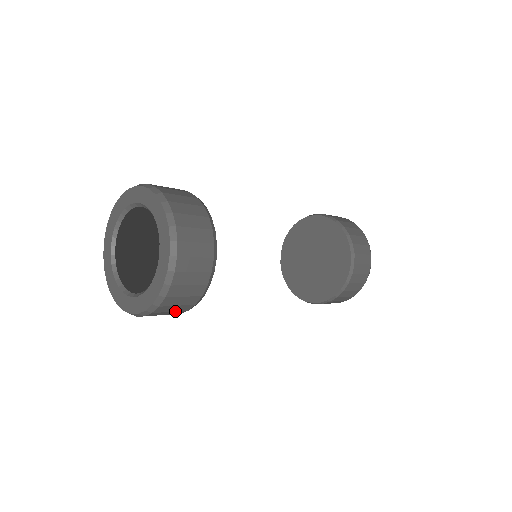
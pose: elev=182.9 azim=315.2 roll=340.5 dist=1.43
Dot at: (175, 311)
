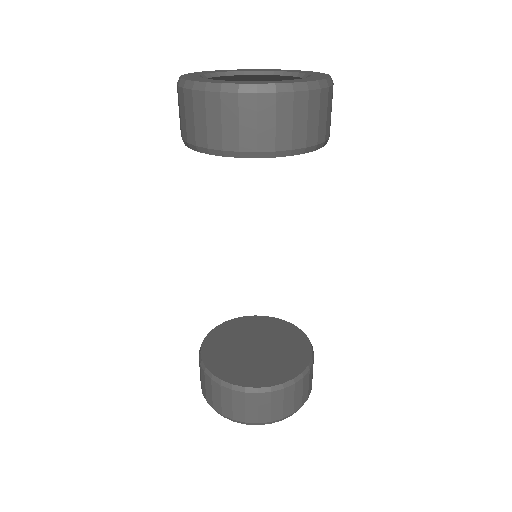
Dot at: (239, 130)
